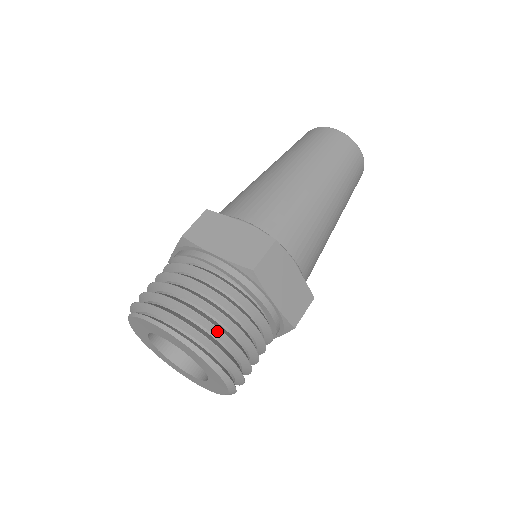
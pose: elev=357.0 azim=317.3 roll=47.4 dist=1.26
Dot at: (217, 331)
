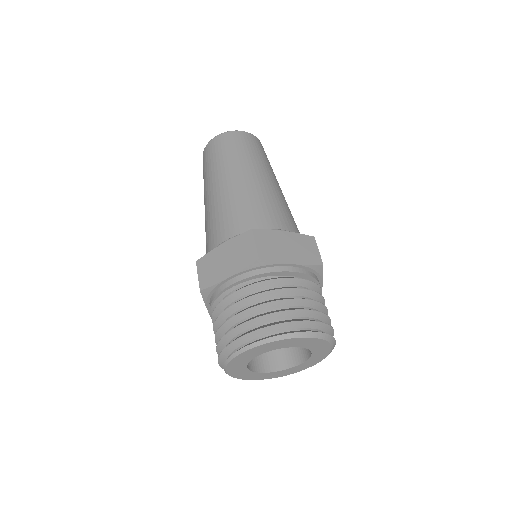
Dot at: (280, 314)
